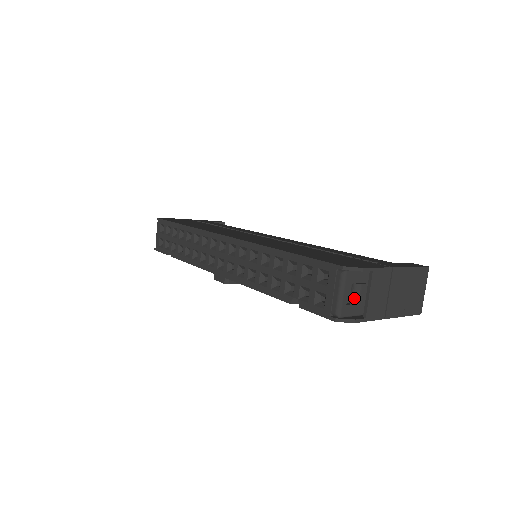
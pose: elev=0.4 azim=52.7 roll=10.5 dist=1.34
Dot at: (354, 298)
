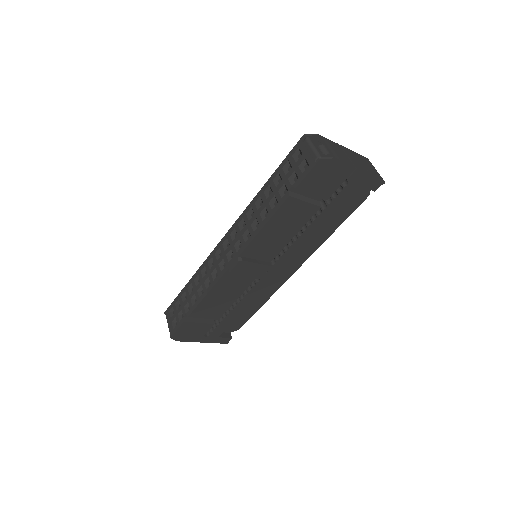
Dot at: (324, 152)
